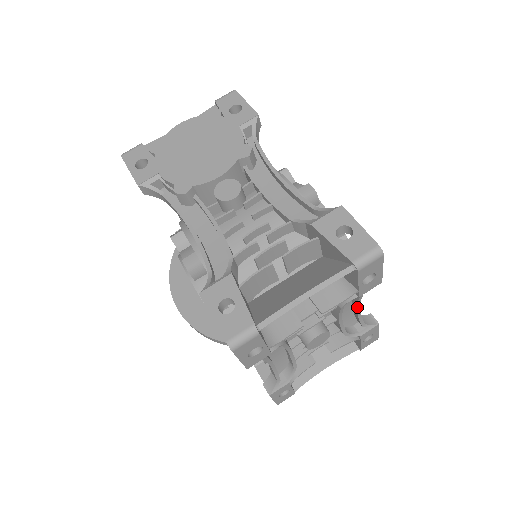
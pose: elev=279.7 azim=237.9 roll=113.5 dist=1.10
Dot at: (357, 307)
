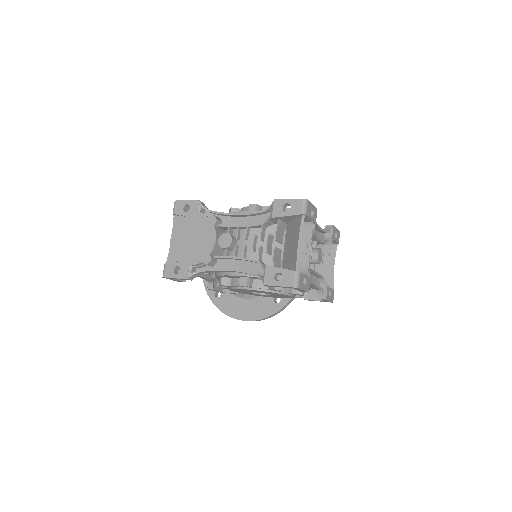
Dot at: (319, 228)
